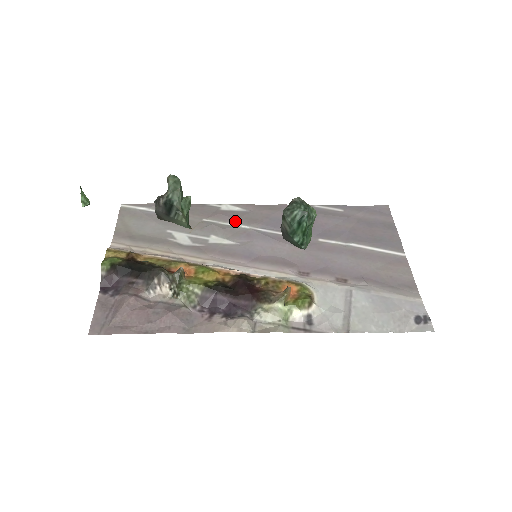
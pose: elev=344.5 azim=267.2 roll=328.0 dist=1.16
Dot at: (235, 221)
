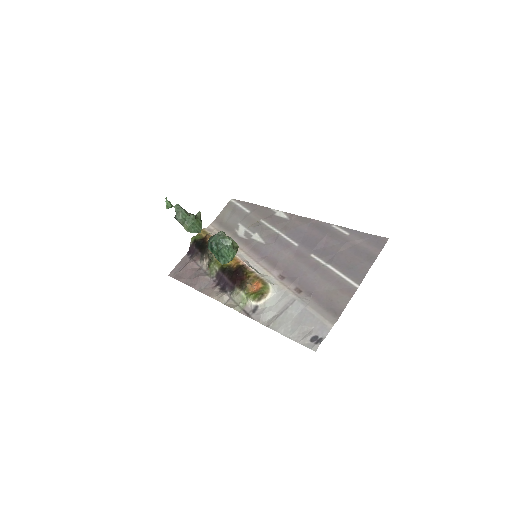
Dot at: (275, 226)
